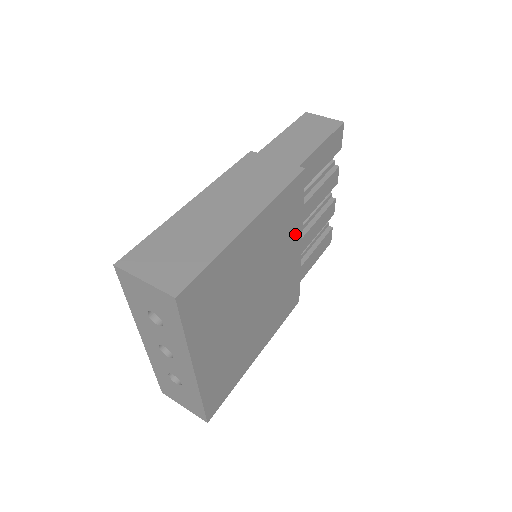
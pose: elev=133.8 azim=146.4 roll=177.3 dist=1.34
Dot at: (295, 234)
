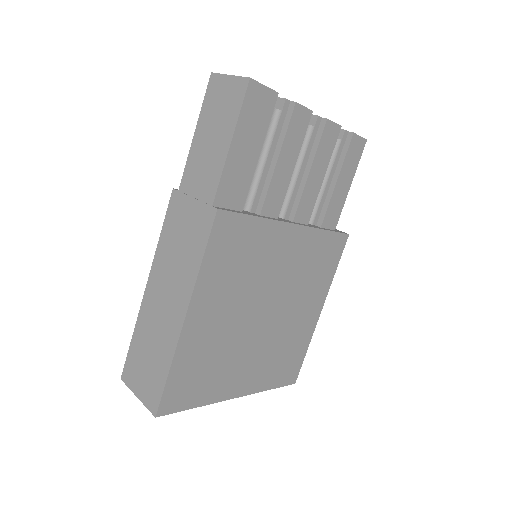
Dot at: (271, 236)
